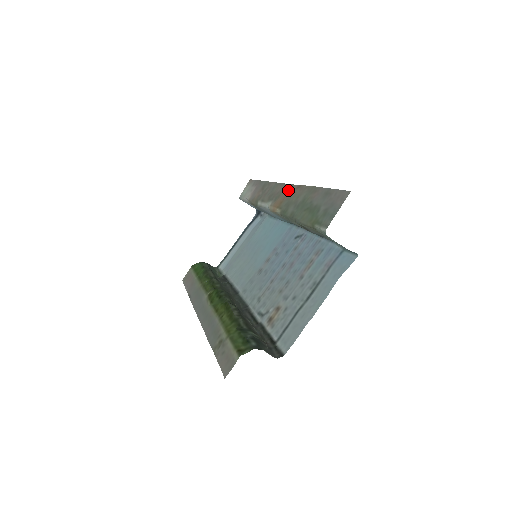
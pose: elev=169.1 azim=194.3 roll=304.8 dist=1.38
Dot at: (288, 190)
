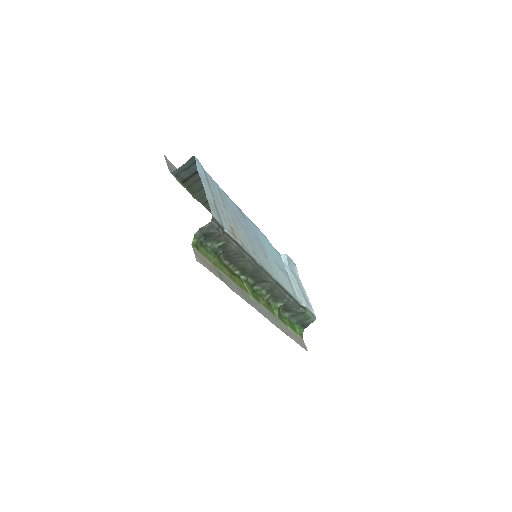
Dot at: occluded
